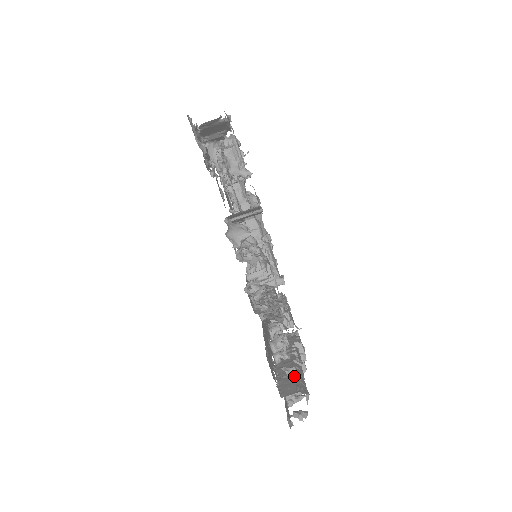
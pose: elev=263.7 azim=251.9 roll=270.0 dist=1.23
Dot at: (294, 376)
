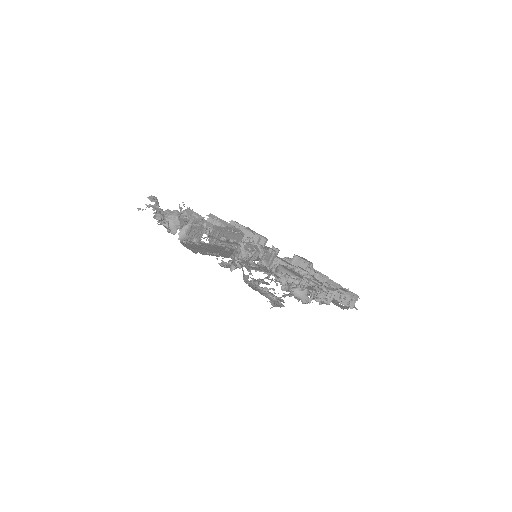
Dot at: occluded
